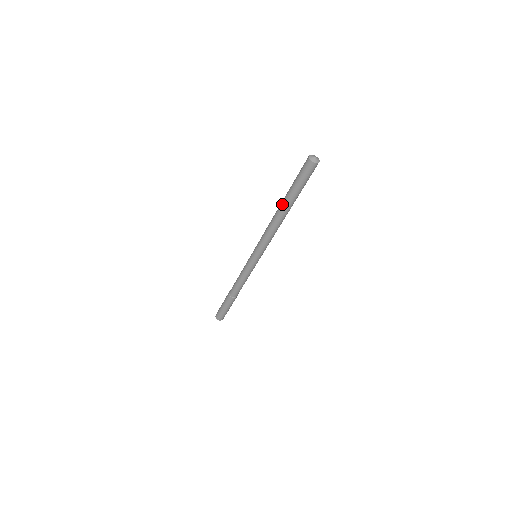
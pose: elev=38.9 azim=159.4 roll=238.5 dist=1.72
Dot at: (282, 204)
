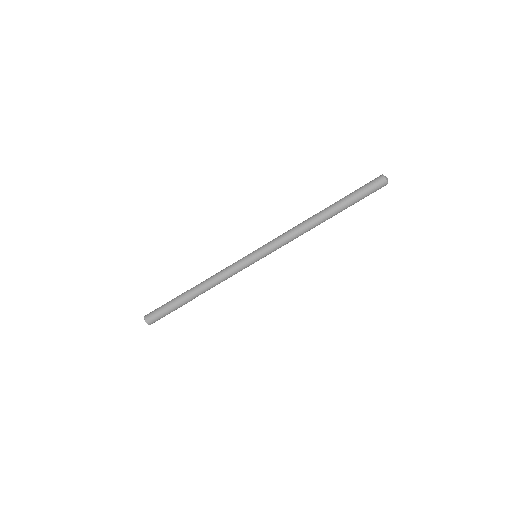
Dot at: (330, 211)
